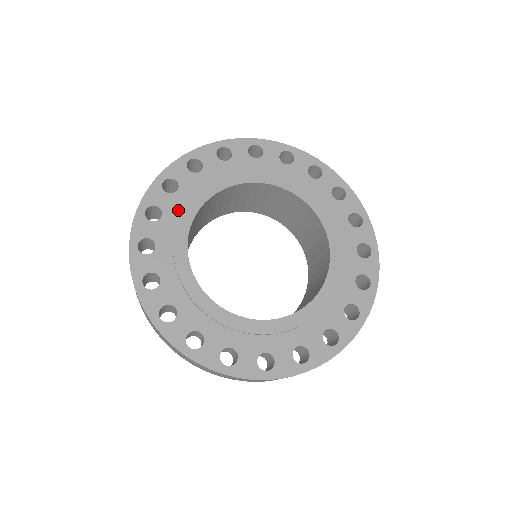
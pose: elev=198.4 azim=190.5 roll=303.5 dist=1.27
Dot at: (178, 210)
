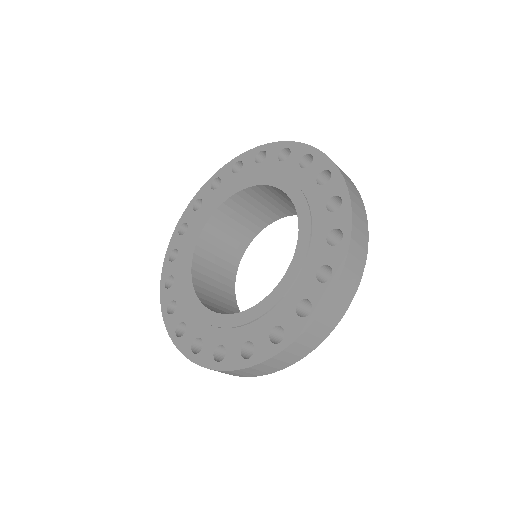
Dot at: (188, 308)
